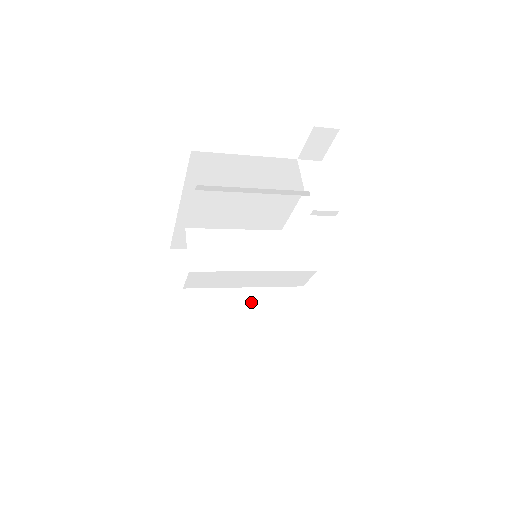
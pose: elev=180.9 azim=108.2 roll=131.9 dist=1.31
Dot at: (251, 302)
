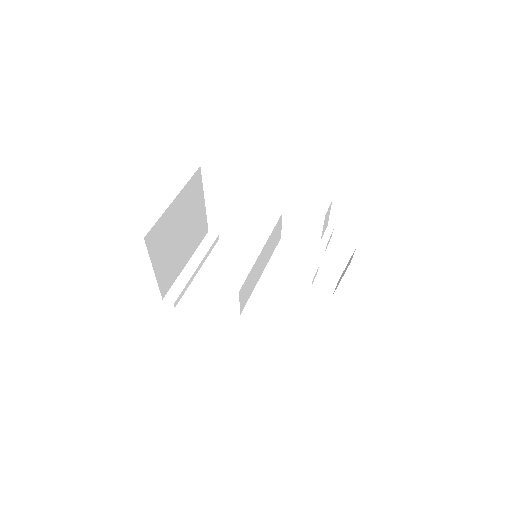
Dot at: (193, 225)
